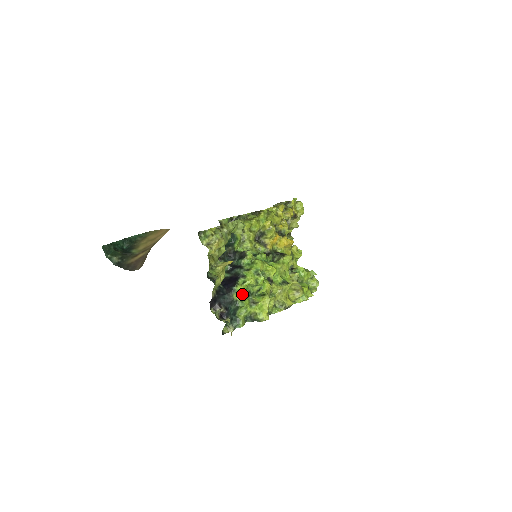
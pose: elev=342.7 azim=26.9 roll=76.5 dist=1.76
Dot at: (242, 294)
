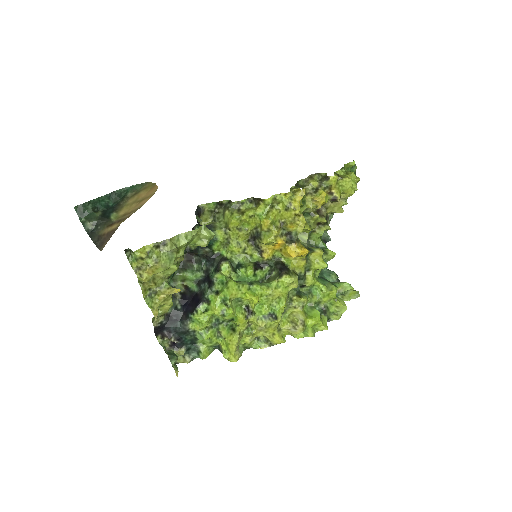
Dot at: (200, 326)
